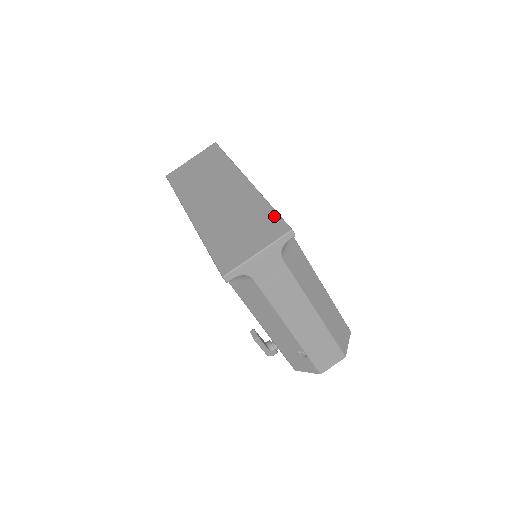
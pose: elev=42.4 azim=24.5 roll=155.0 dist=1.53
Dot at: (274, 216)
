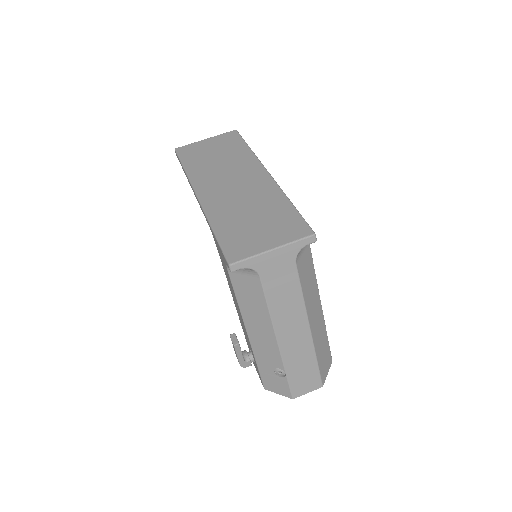
Dot at: (296, 216)
